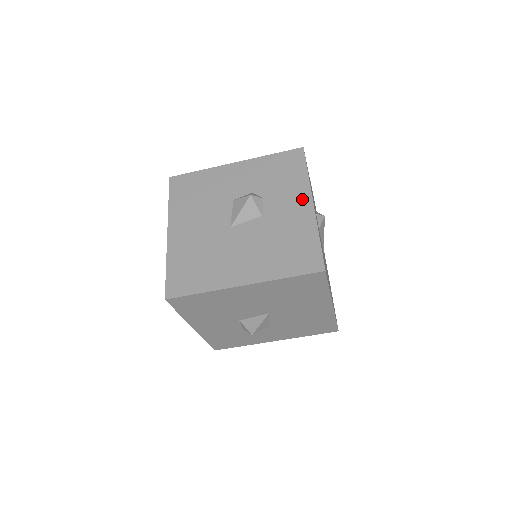
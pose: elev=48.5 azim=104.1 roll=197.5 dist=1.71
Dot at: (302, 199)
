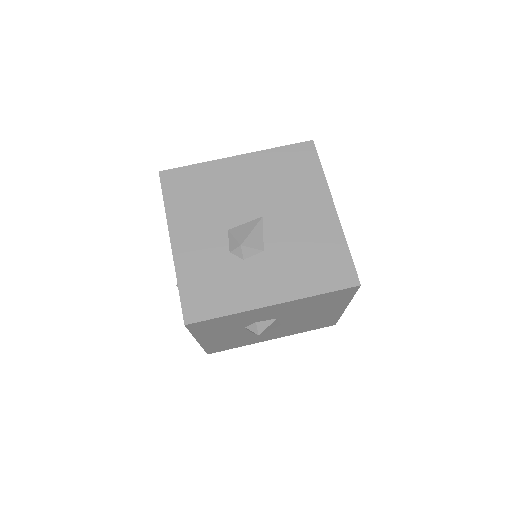
Dot at: occluded
